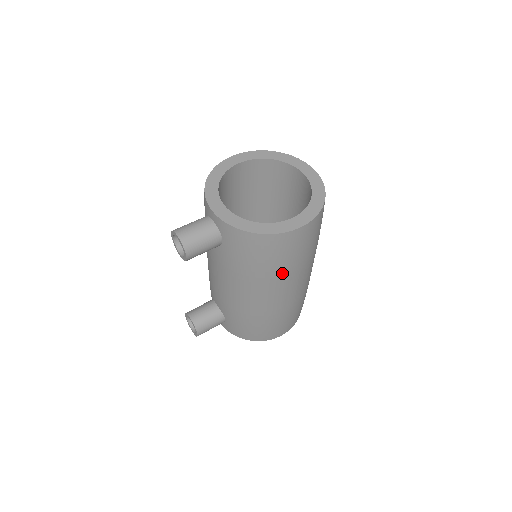
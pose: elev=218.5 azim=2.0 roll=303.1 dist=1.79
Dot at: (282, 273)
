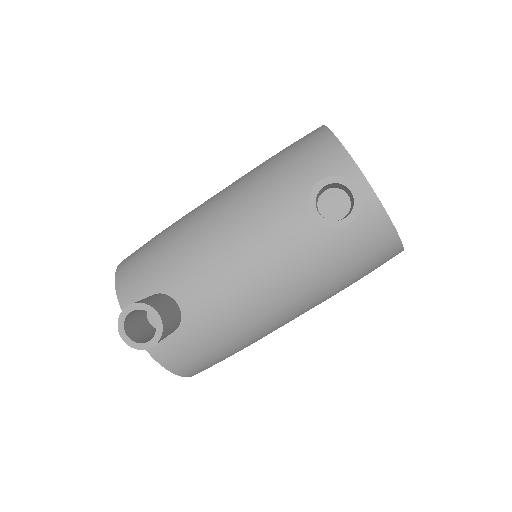
Dot at: (337, 292)
